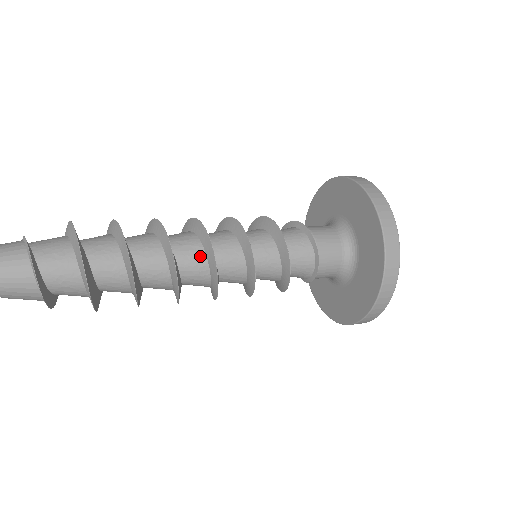
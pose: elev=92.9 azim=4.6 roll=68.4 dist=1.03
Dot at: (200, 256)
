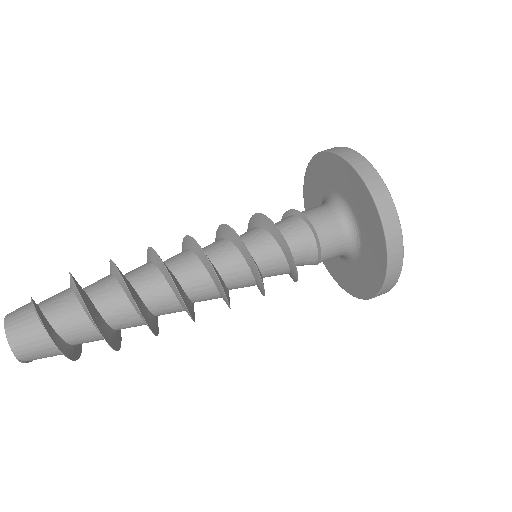
Dot at: (189, 256)
